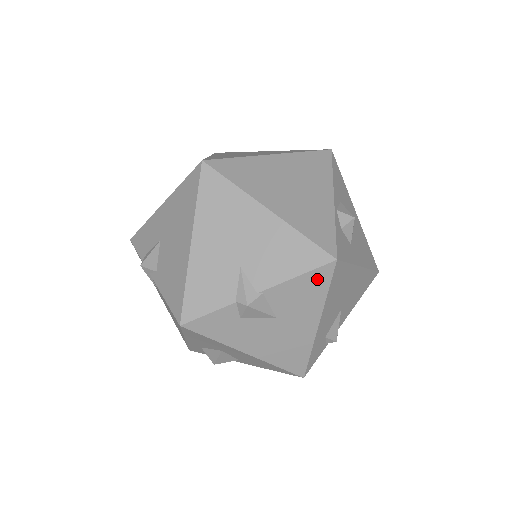
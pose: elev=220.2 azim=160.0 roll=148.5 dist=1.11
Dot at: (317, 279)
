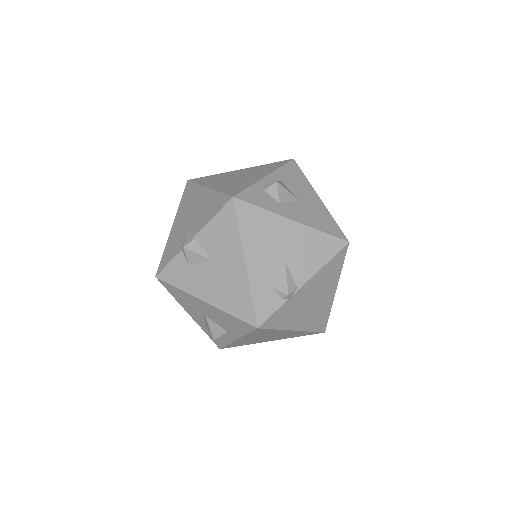
Dot at: (226, 218)
